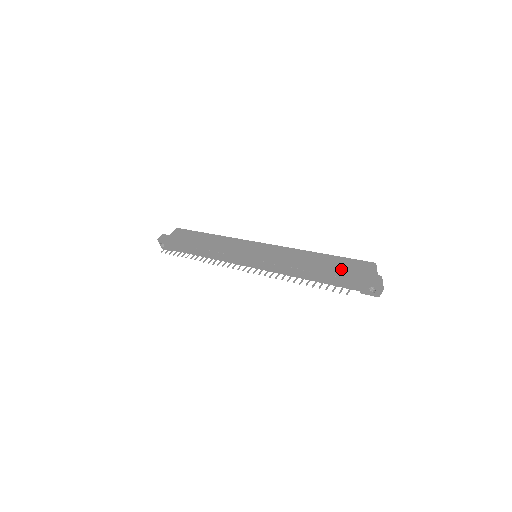
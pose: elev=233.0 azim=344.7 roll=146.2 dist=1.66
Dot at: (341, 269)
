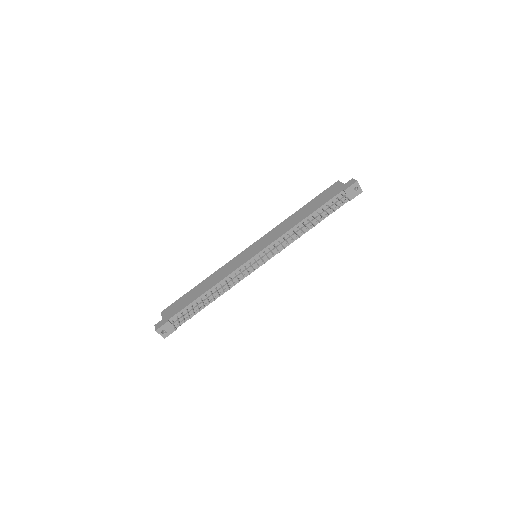
Dot at: (326, 199)
